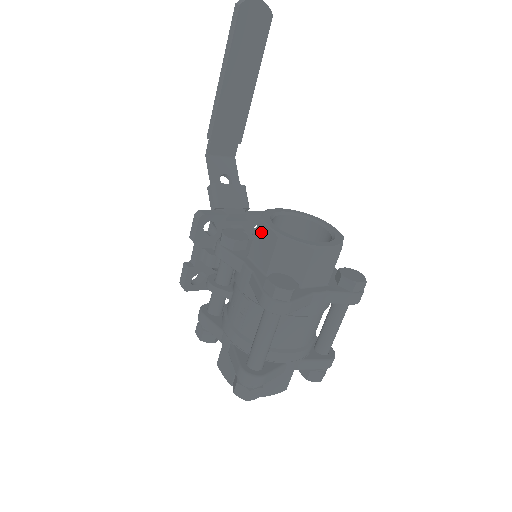
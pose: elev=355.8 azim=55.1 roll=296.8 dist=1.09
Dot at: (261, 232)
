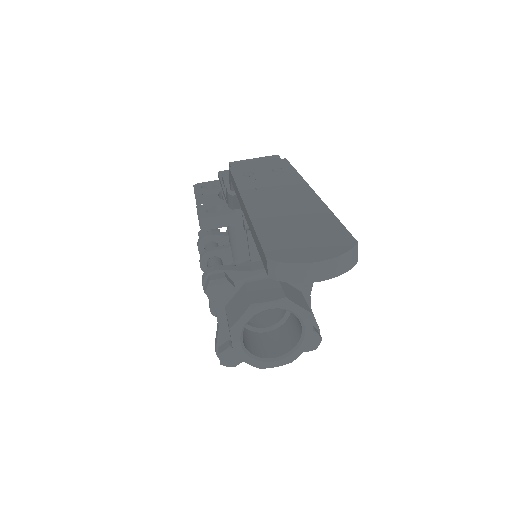
Dot at: occluded
